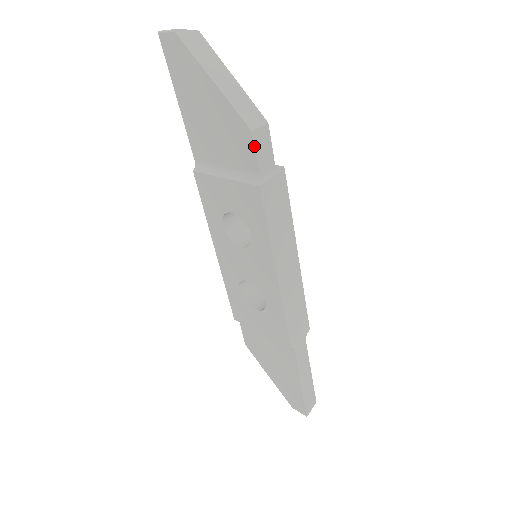
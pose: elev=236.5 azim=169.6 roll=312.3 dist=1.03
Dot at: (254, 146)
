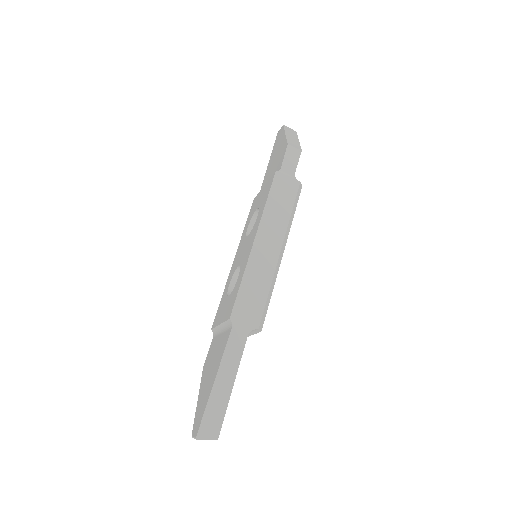
Dot at: (285, 152)
